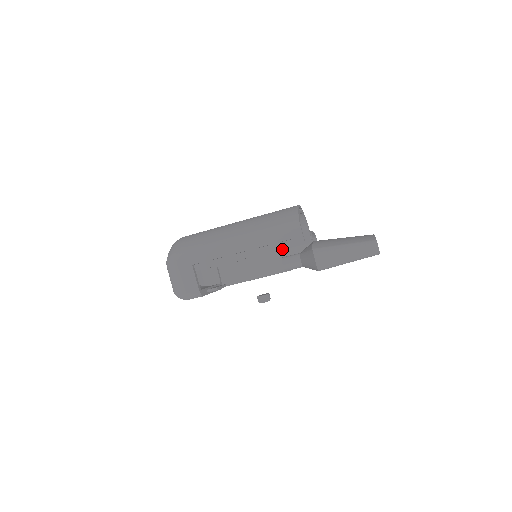
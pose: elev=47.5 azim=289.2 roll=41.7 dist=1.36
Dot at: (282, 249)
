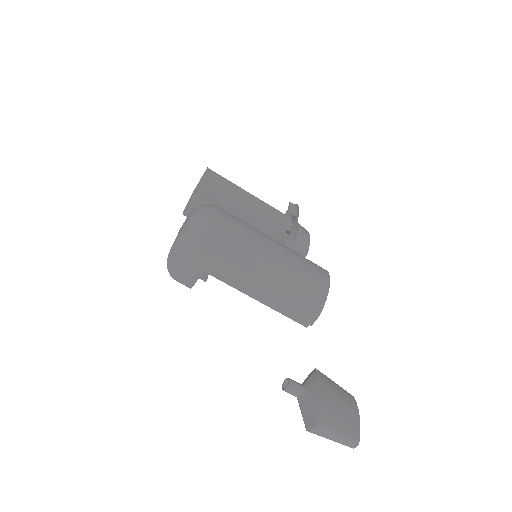
Dot at: occluded
